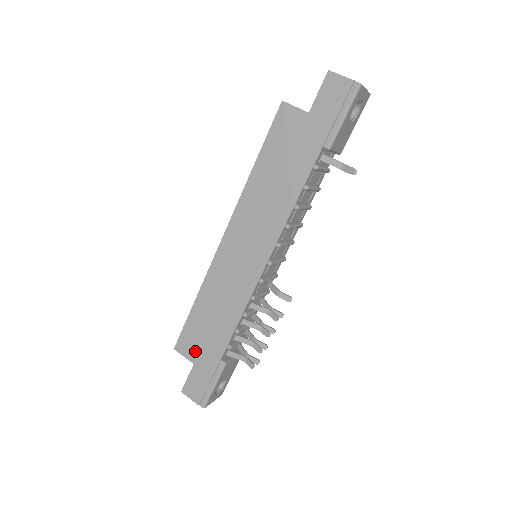
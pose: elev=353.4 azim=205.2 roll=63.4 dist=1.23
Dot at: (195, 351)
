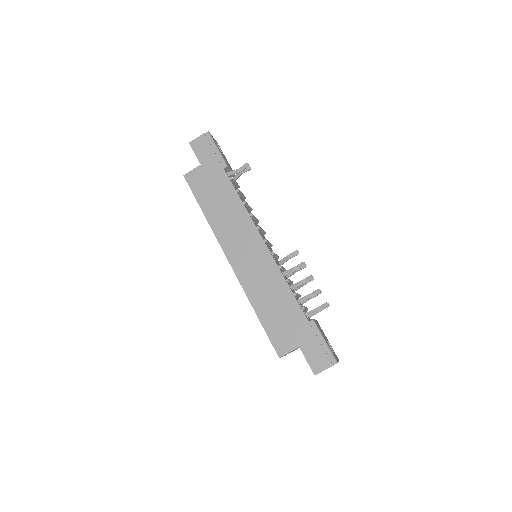
Dot at: (290, 339)
